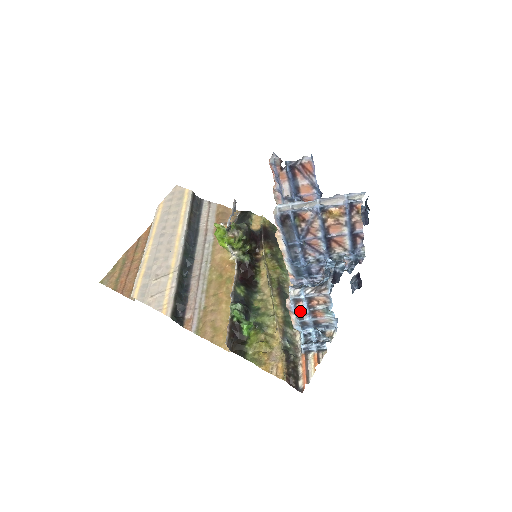
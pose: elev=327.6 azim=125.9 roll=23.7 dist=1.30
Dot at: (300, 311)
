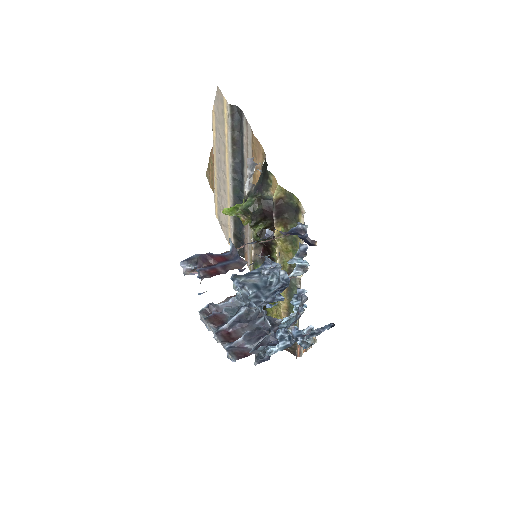
Dot at: occluded
